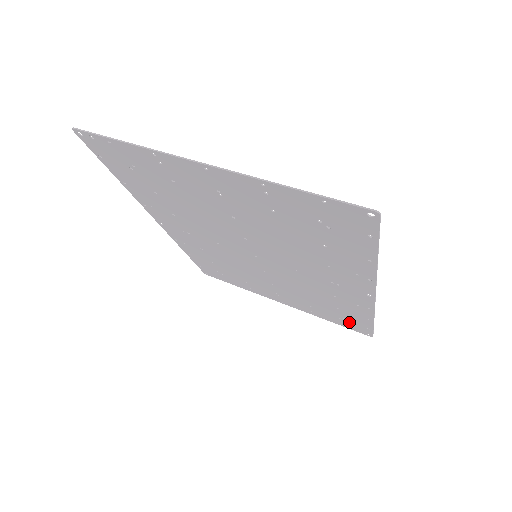
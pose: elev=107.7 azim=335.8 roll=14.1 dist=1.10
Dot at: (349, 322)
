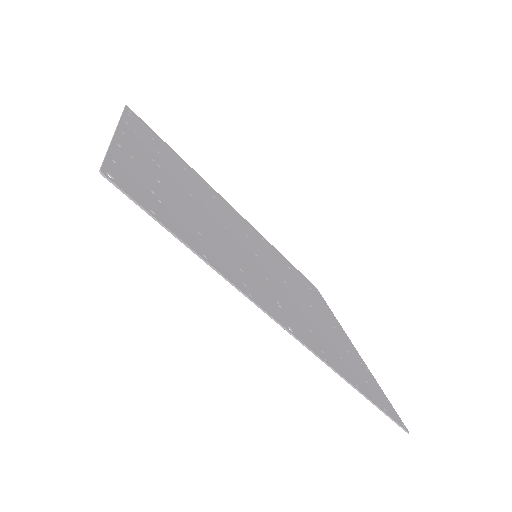
Dot at: (374, 392)
